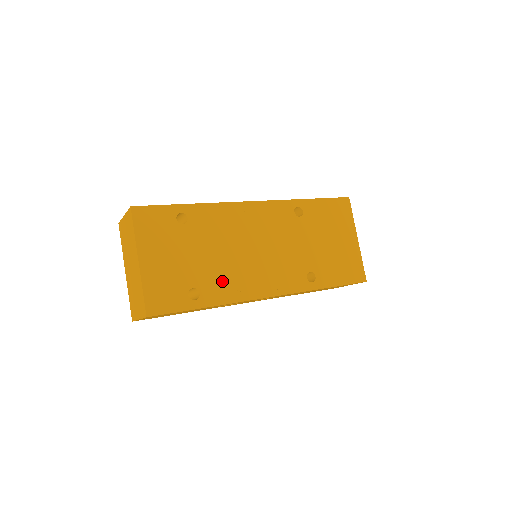
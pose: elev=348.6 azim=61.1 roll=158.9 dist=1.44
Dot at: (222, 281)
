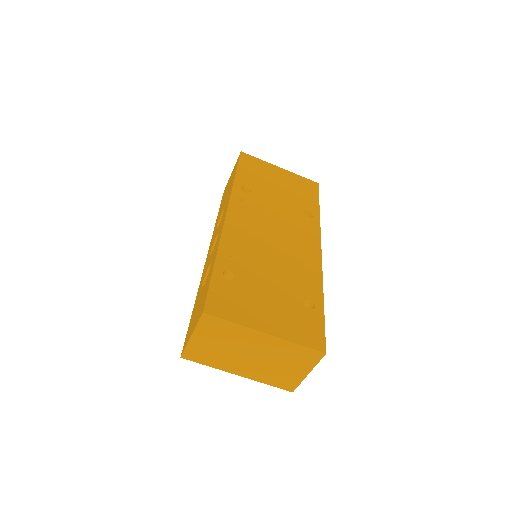
Dot at: (300, 277)
